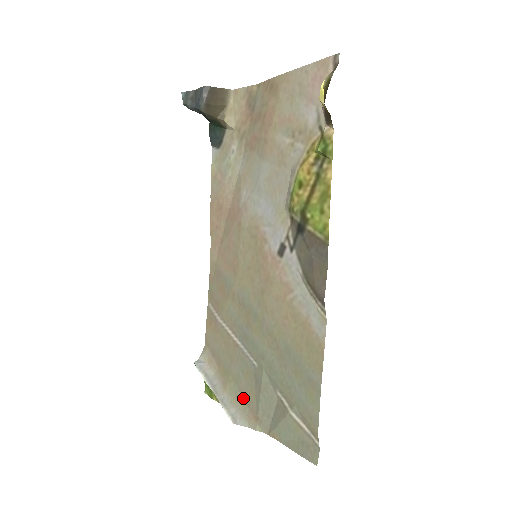
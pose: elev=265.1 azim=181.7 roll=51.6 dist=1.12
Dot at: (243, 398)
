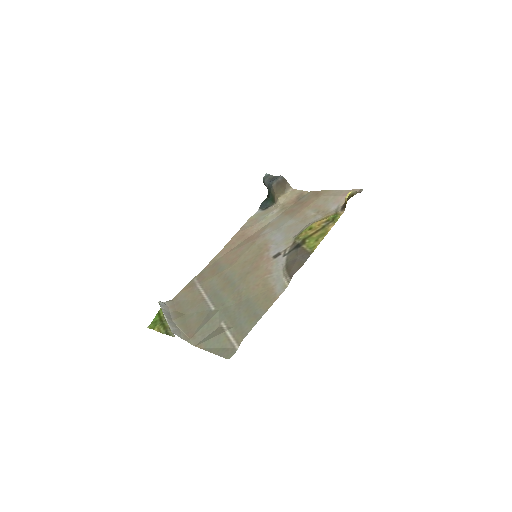
Dot at: (188, 326)
